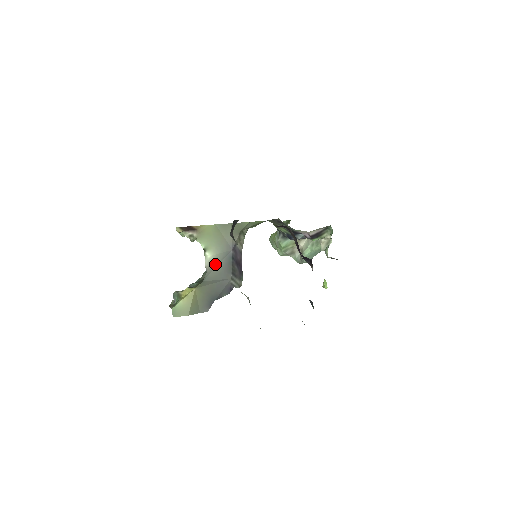
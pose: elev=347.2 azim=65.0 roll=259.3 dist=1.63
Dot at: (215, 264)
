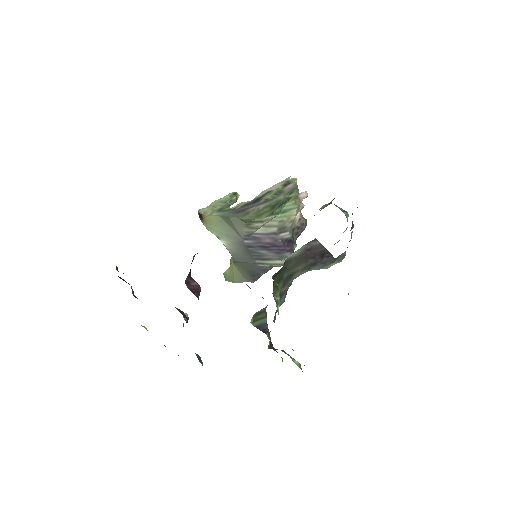
Dot at: (235, 250)
